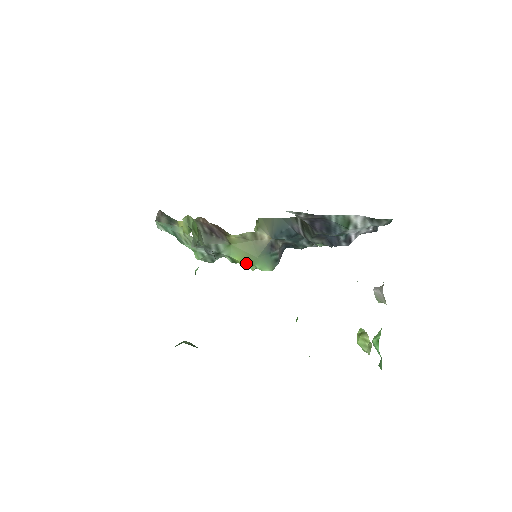
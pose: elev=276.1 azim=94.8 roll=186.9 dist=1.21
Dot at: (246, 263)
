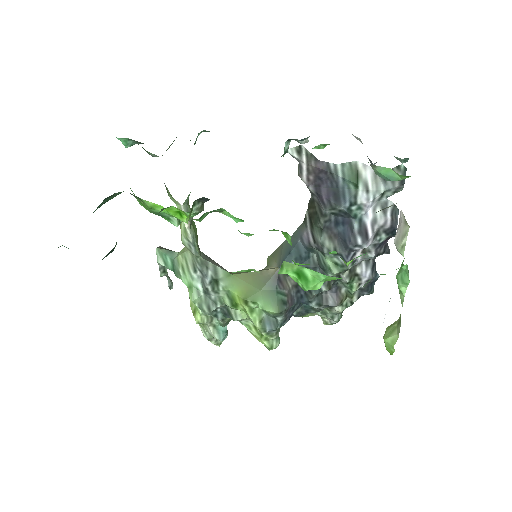
Dot at: (246, 298)
